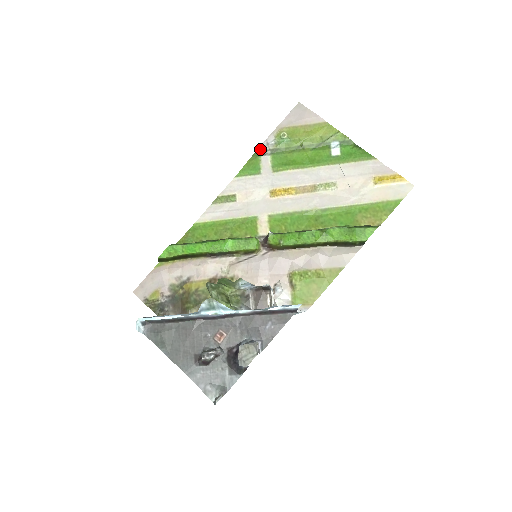
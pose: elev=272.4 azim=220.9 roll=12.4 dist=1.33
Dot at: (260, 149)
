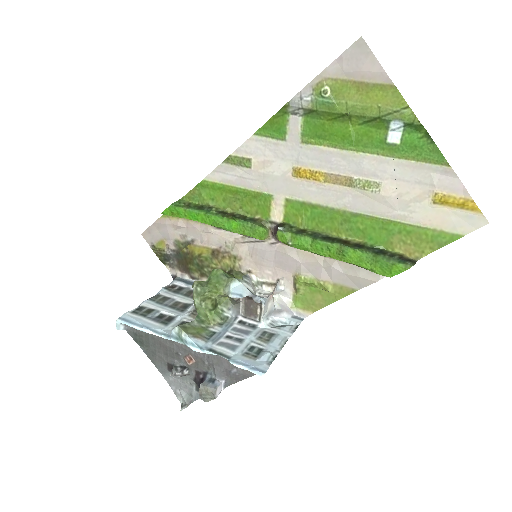
Dot at: (290, 104)
